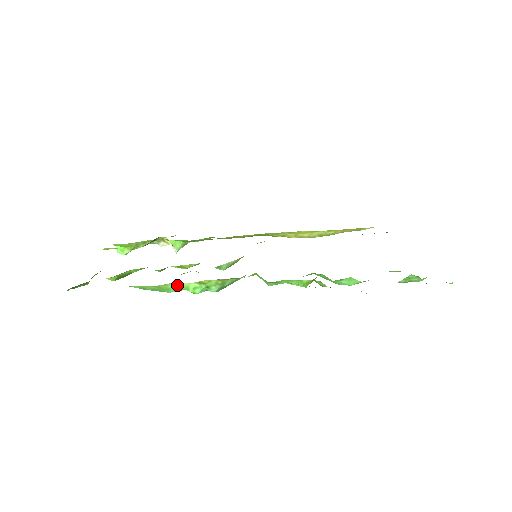
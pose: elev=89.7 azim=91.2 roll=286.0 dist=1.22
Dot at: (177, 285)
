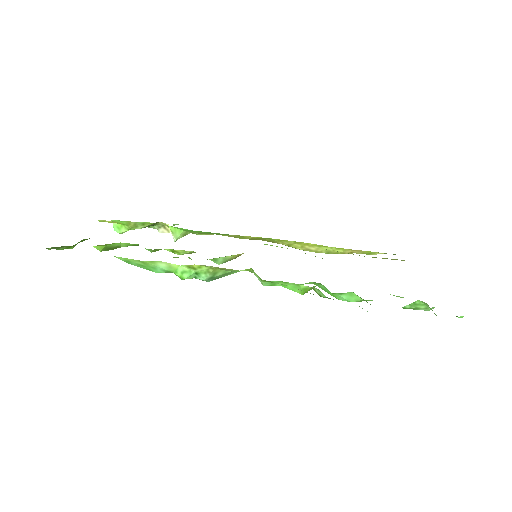
Dot at: (165, 265)
